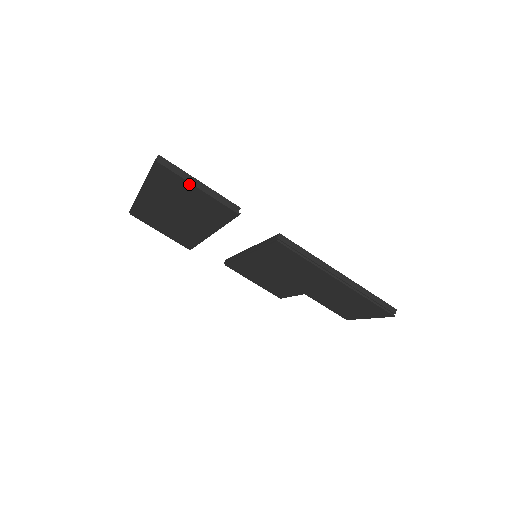
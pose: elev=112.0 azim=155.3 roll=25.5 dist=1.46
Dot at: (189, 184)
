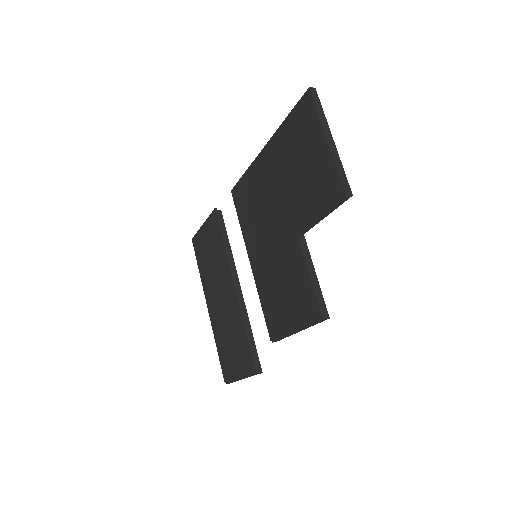
Dot at: (201, 231)
